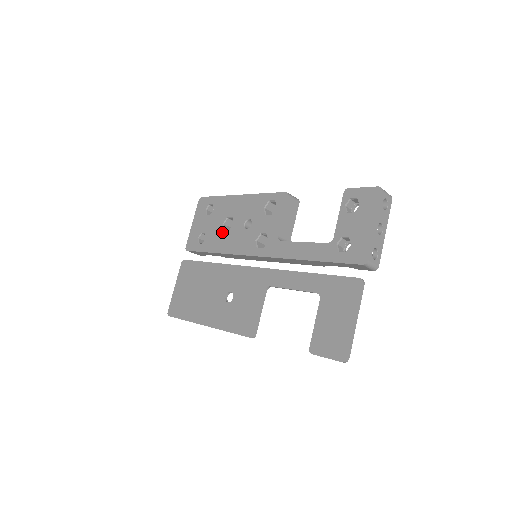
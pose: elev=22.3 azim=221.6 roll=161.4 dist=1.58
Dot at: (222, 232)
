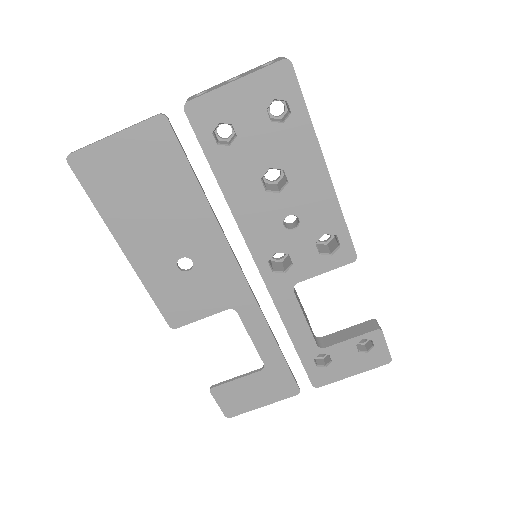
Dot at: (257, 179)
